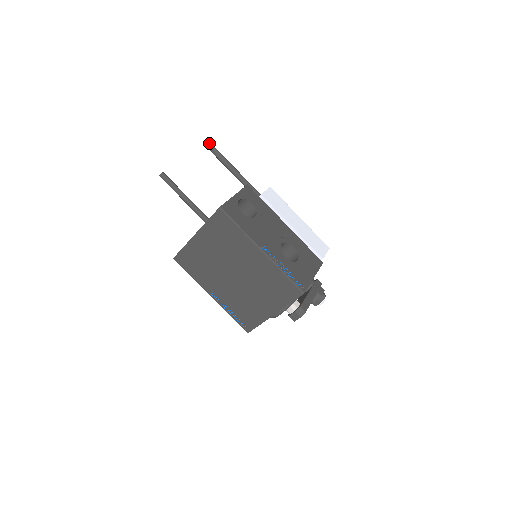
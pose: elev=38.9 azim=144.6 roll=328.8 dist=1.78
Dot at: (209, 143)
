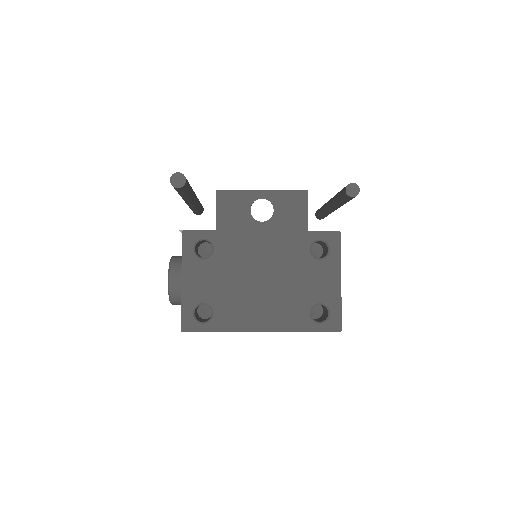
Dot at: (356, 195)
